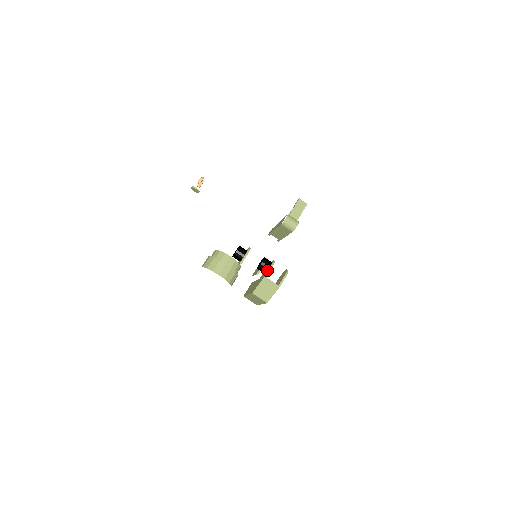
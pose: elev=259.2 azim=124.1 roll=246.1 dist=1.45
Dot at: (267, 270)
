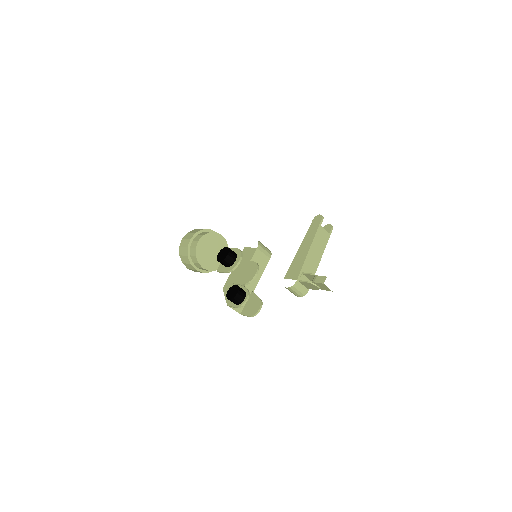
Dot at: (234, 302)
